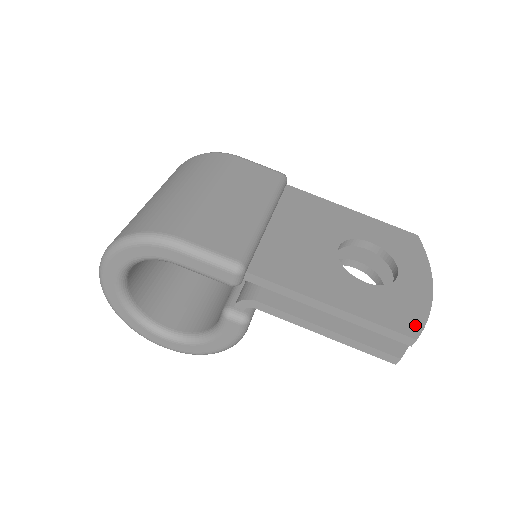
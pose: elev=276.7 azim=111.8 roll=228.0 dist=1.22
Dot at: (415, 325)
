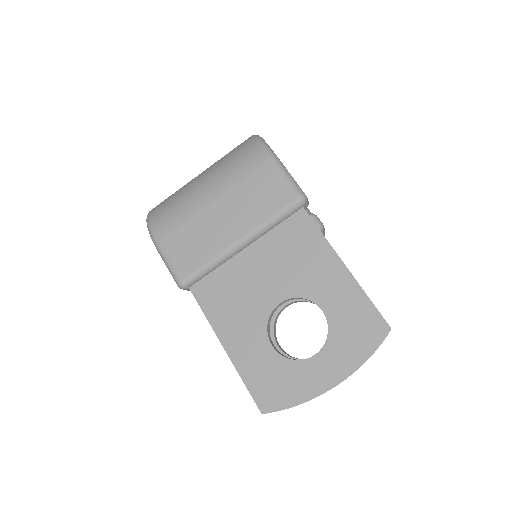
Dot at: (274, 404)
